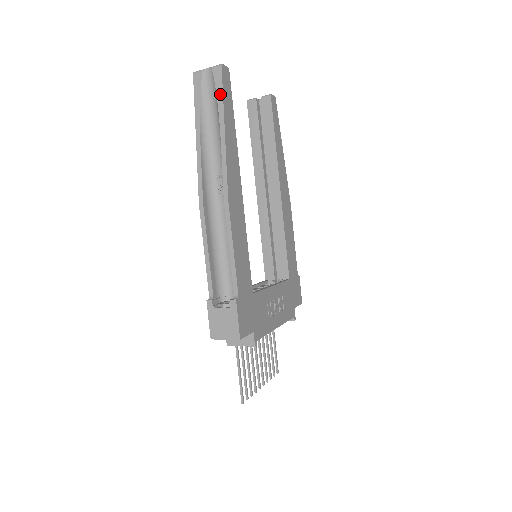
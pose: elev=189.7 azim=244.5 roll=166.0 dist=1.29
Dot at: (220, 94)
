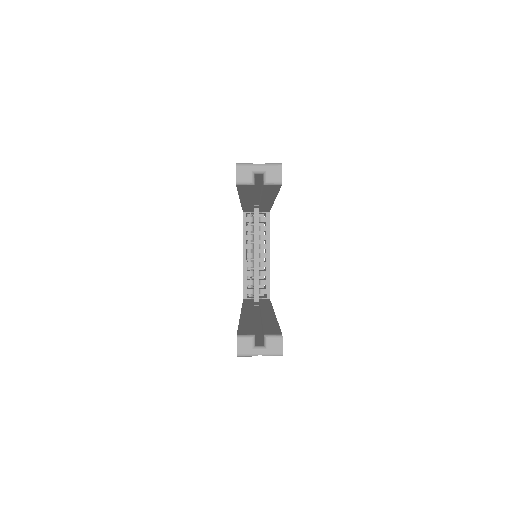
Dot at: occluded
